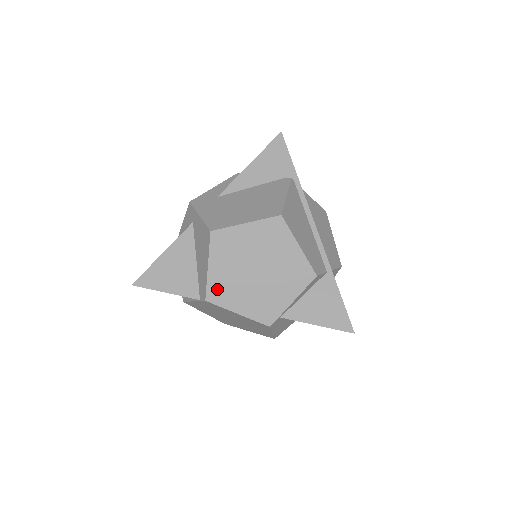
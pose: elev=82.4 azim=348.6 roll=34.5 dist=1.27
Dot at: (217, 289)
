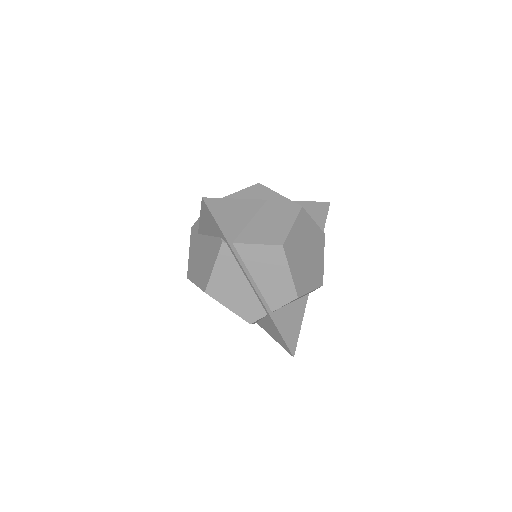
Dot at: occluded
